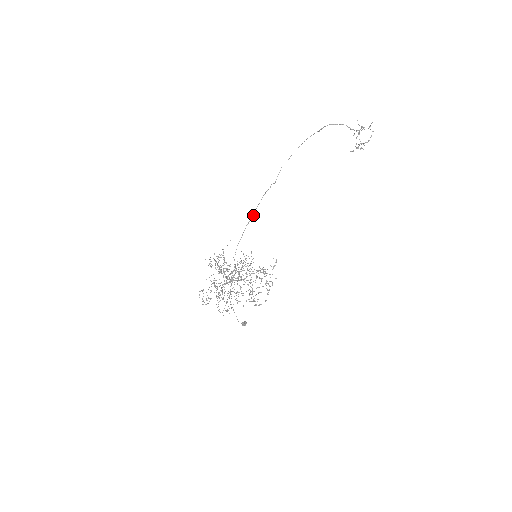
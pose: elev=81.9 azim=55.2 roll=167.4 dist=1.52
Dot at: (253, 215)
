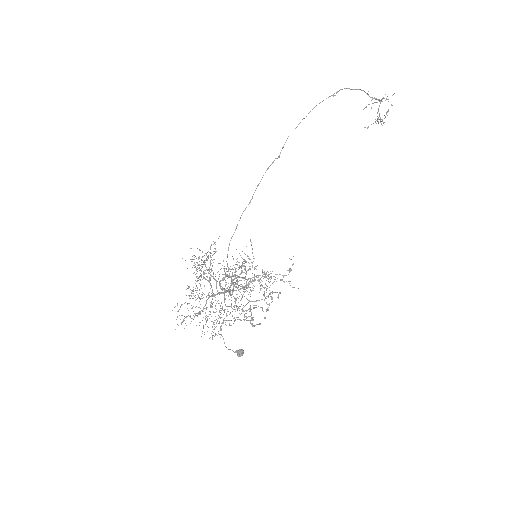
Dot at: (251, 199)
